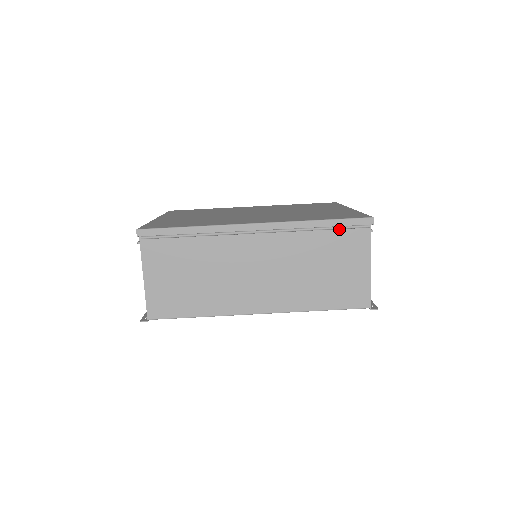
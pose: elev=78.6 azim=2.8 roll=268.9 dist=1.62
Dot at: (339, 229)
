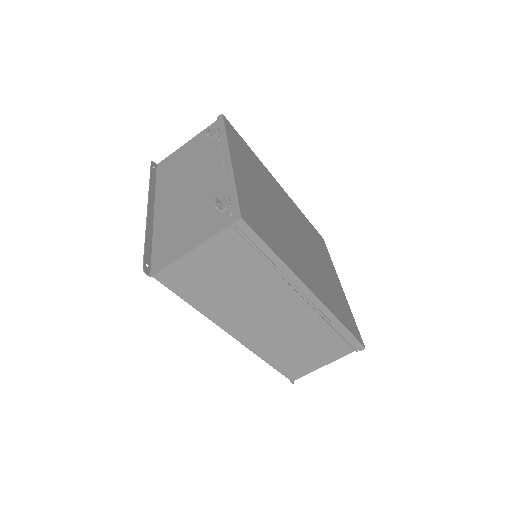
Dot at: (344, 338)
